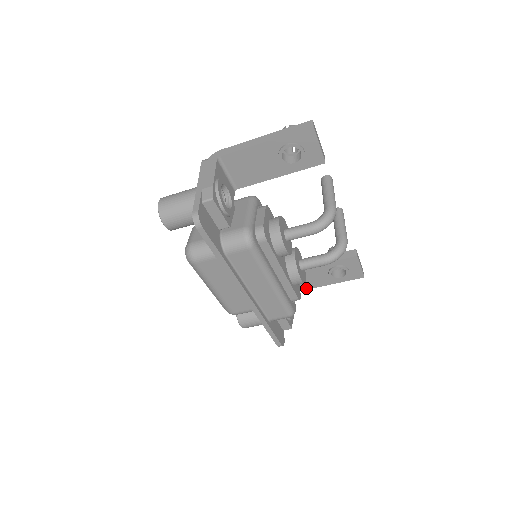
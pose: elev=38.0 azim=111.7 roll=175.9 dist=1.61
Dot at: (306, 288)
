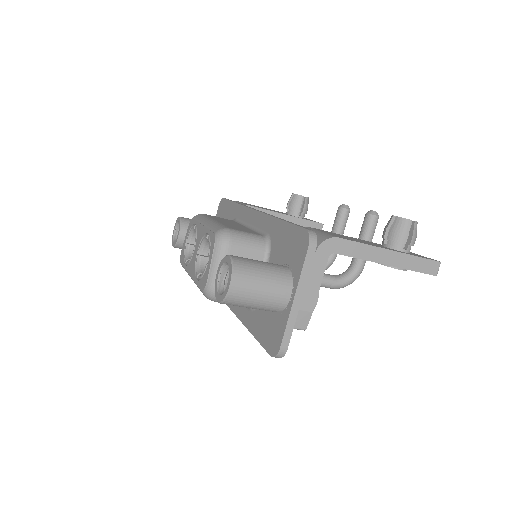
Dot at: occluded
